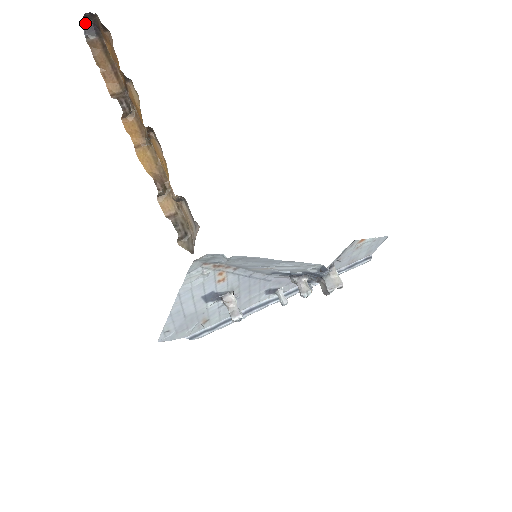
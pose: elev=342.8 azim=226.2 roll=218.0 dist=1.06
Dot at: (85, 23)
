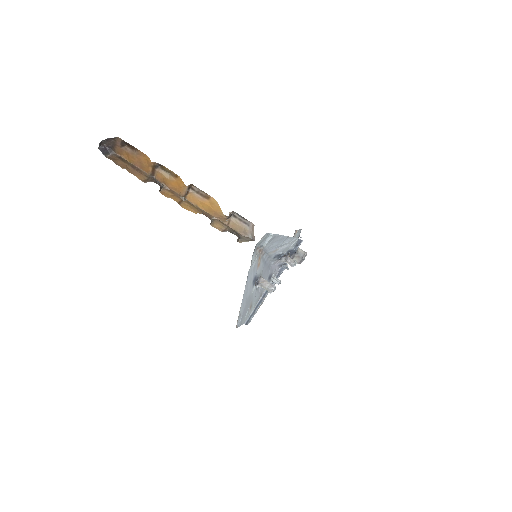
Dot at: (100, 147)
